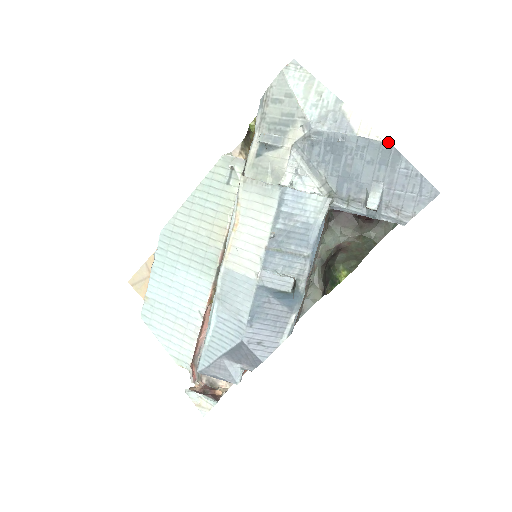
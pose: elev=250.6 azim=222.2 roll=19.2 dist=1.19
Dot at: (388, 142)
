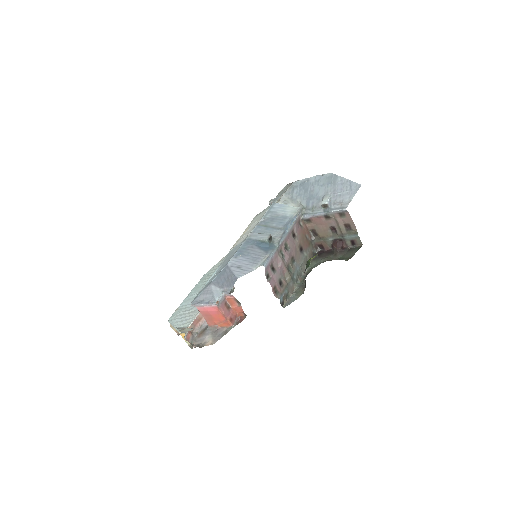
Dot at: (330, 173)
